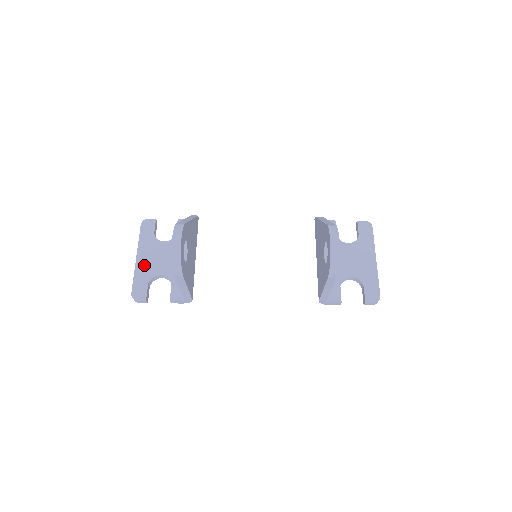
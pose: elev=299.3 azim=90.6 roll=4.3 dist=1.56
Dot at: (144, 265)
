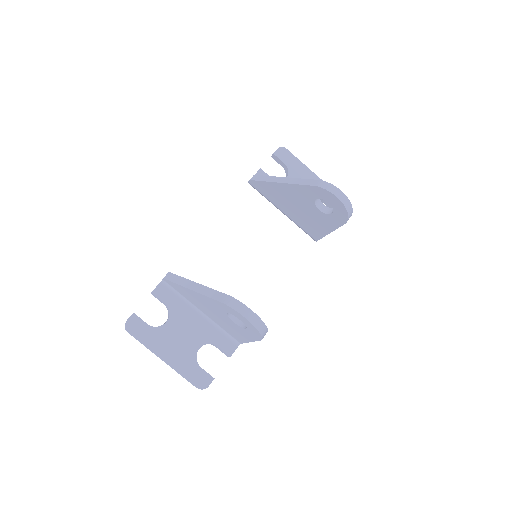
Dot at: (177, 358)
